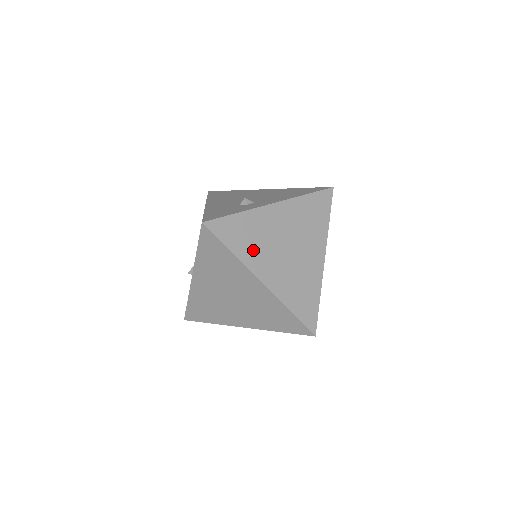
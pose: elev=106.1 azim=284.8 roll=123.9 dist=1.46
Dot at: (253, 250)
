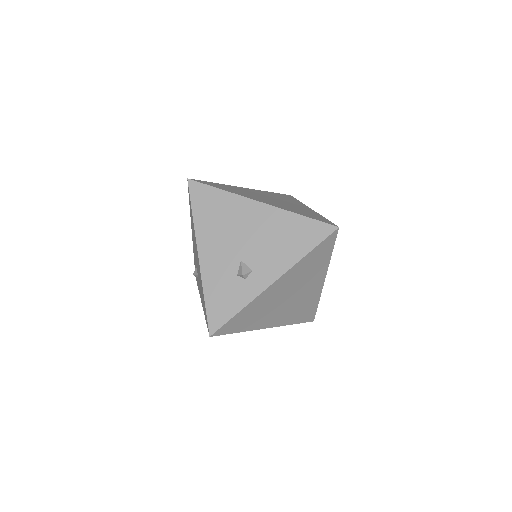
Dot at: (258, 319)
